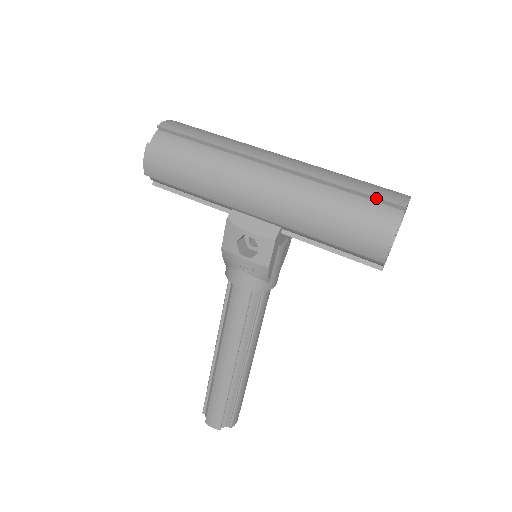
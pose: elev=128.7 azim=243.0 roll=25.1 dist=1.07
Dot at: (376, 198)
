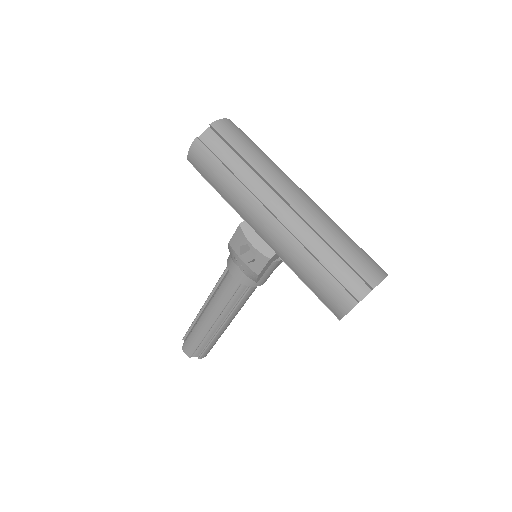
Dot at: (355, 270)
